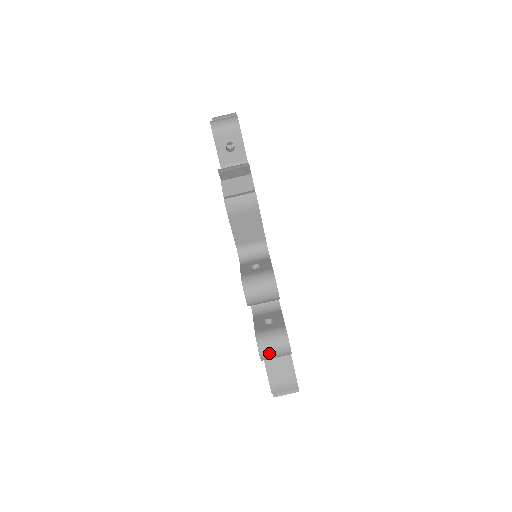
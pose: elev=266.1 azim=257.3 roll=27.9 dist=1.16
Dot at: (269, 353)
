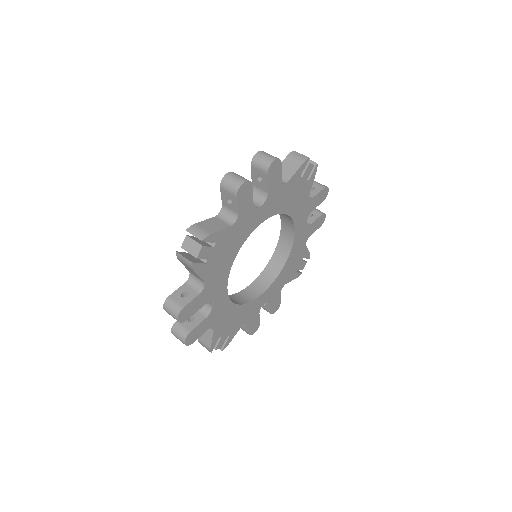
Dot at: (231, 177)
